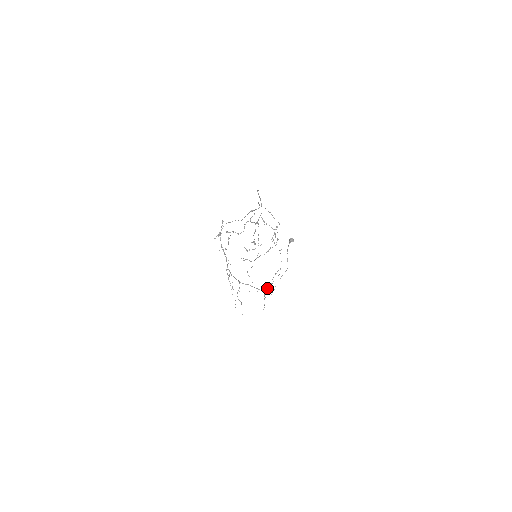
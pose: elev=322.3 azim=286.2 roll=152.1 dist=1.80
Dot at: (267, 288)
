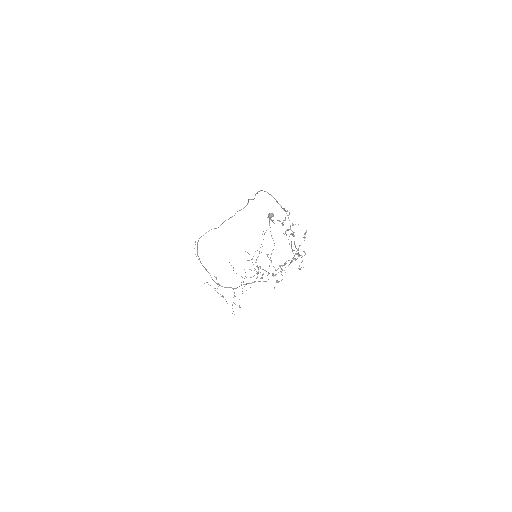
Dot at: (245, 272)
